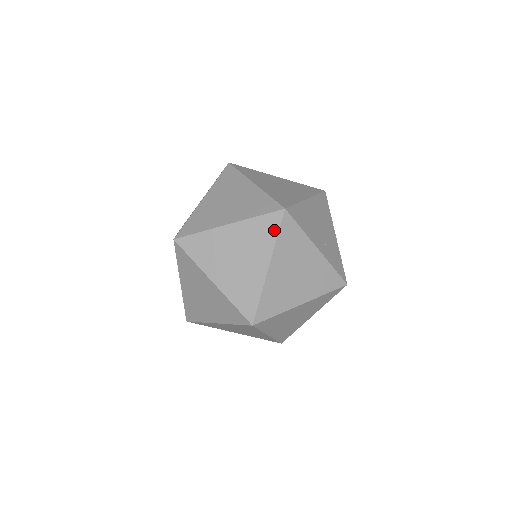
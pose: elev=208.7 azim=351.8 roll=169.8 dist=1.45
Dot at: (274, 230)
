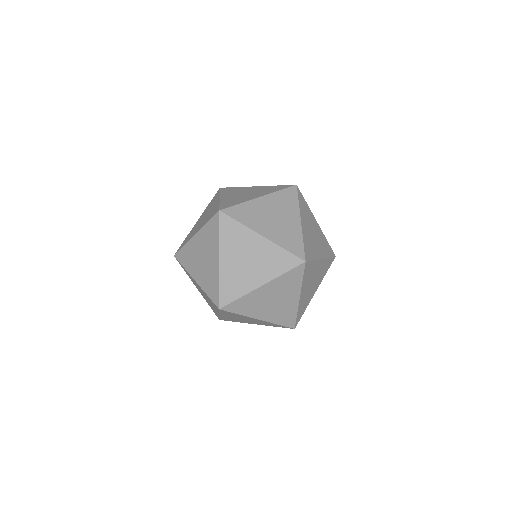
Dot at: (281, 189)
